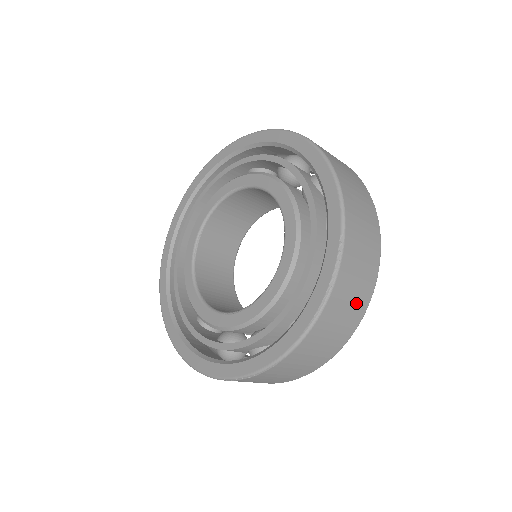
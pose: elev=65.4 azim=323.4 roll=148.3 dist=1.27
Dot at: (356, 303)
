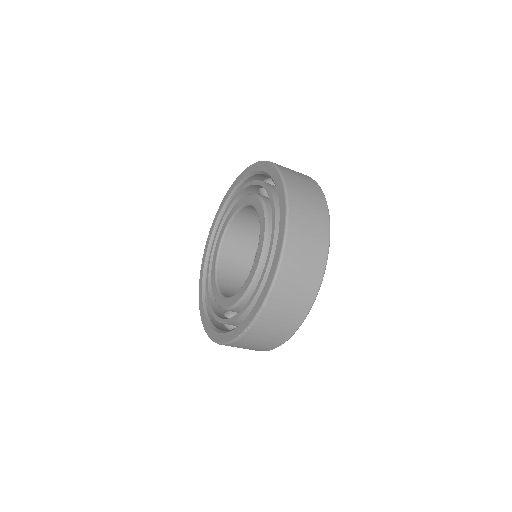
Dot at: (272, 339)
